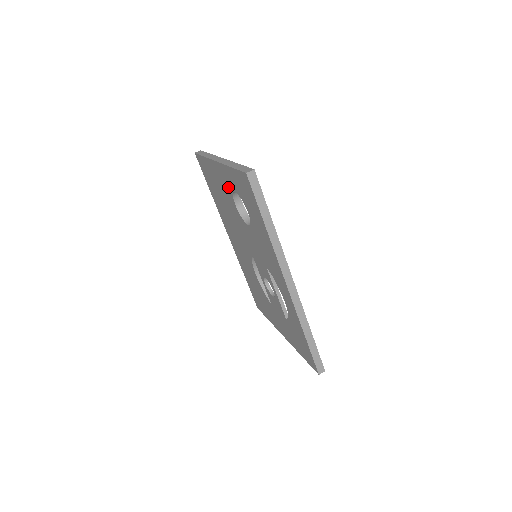
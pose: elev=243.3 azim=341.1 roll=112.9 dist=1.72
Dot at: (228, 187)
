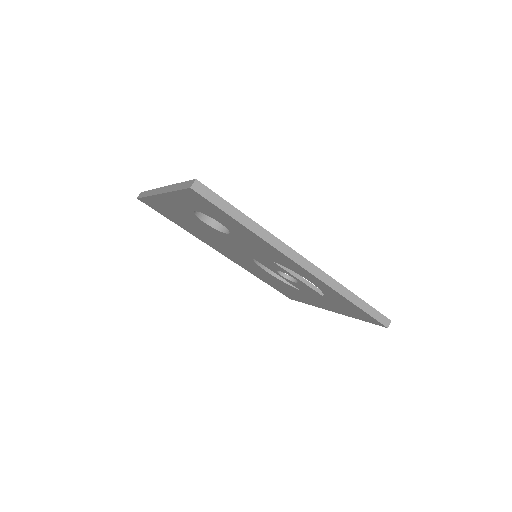
Dot at: (186, 211)
